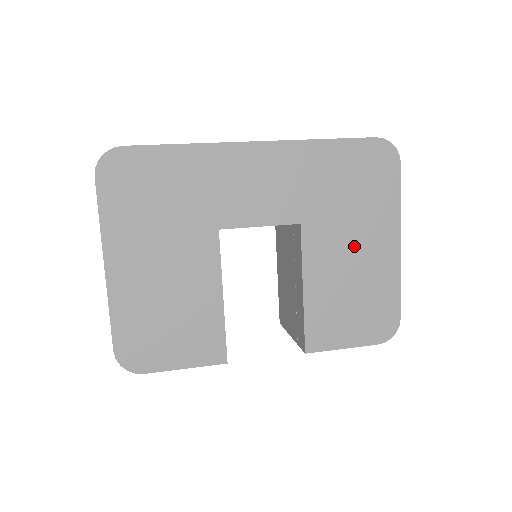
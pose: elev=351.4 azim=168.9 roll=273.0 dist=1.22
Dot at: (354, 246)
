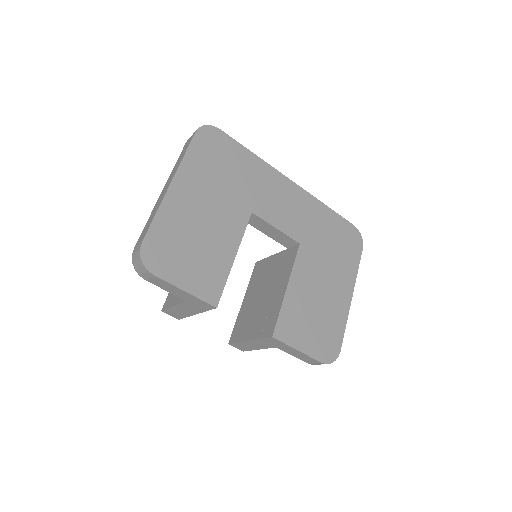
Dot at: (326, 280)
